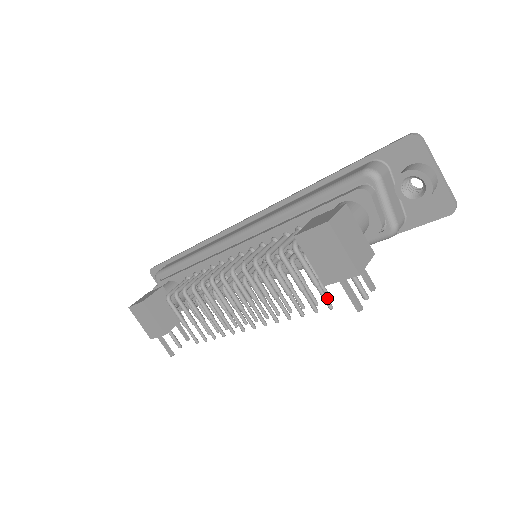
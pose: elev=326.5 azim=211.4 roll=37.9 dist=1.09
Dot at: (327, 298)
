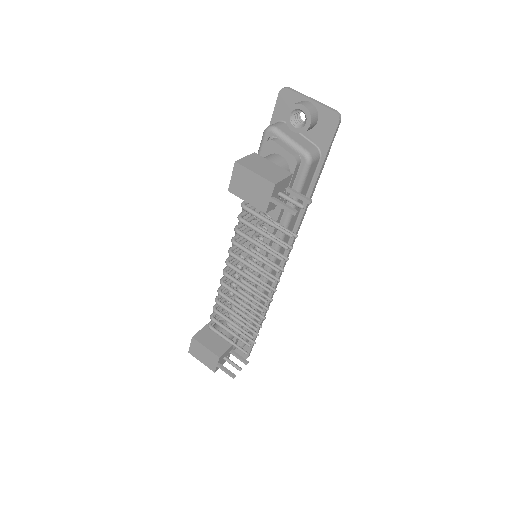
Dot at: (284, 230)
